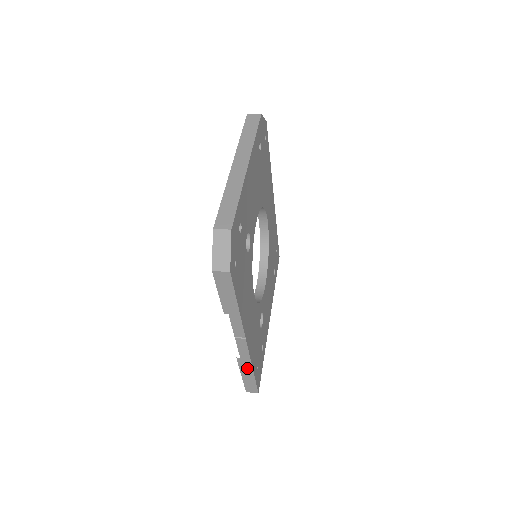
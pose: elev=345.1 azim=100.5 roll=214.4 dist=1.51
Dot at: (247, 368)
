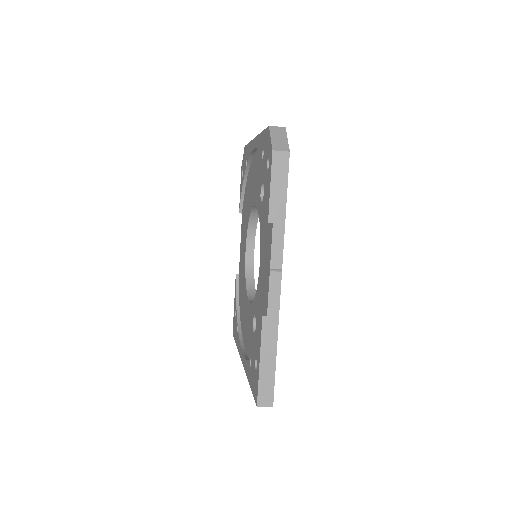
Dot at: (270, 340)
